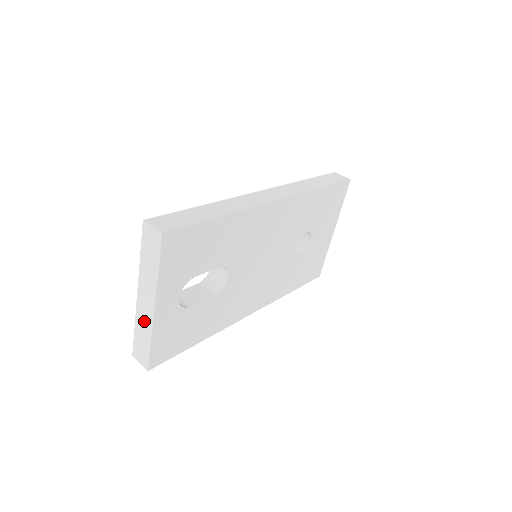
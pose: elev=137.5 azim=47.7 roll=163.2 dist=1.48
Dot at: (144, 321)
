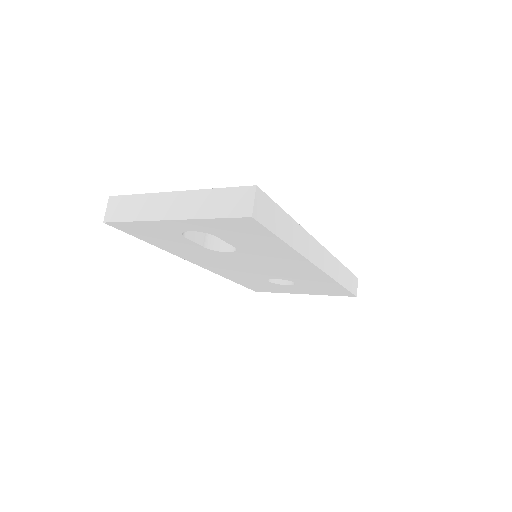
Dot at: (152, 207)
